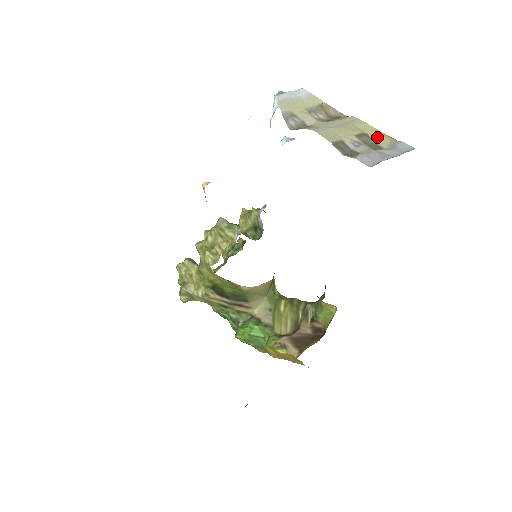
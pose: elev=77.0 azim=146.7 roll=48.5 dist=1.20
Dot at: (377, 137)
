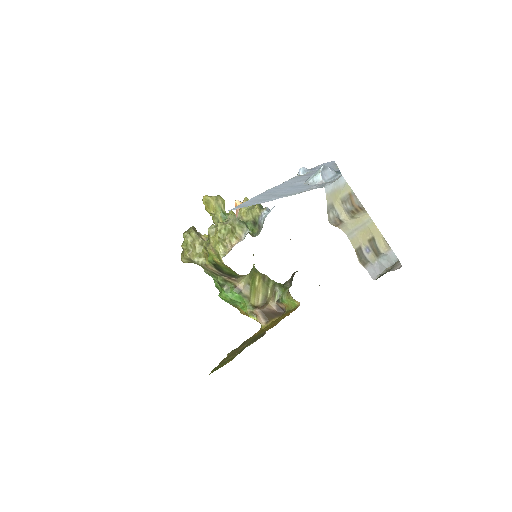
Dot at: (379, 240)
